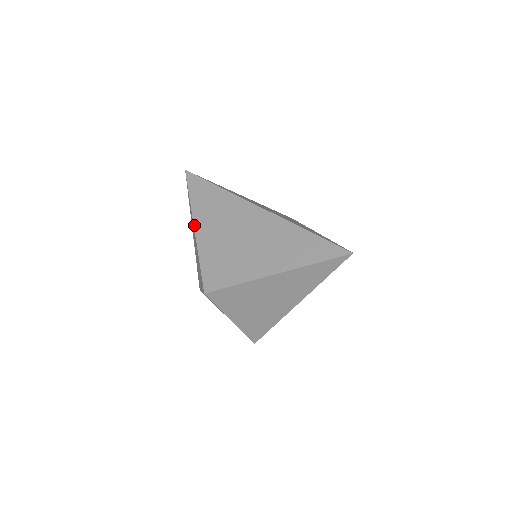
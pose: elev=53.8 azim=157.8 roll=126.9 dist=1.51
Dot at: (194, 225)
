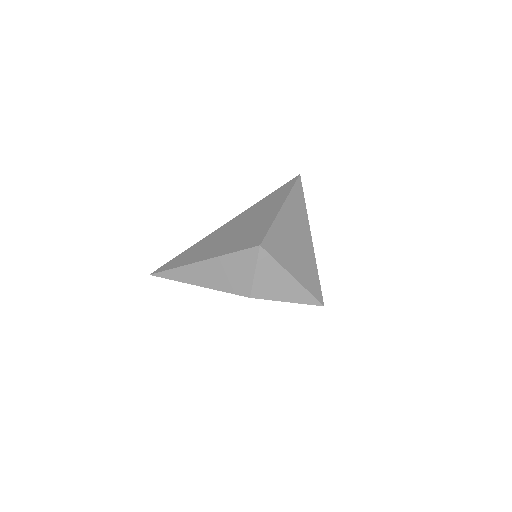
Dot at: (199, 261)
